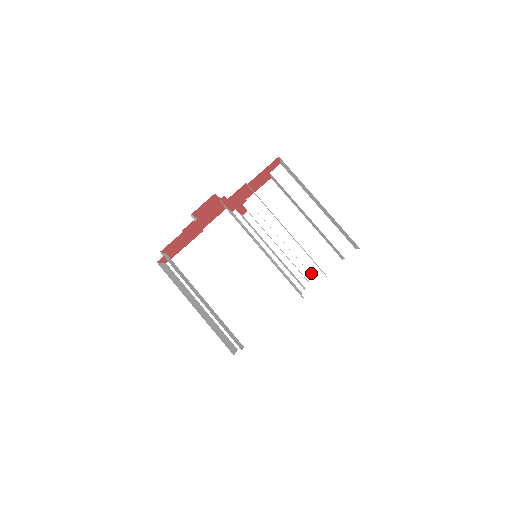
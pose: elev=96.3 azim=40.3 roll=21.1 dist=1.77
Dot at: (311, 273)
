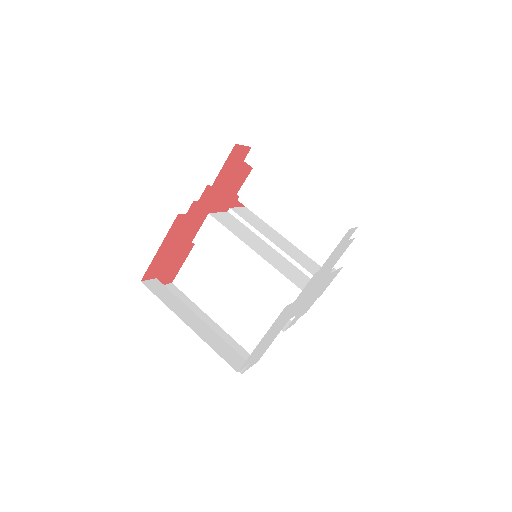
Dot at: (323, 261)
